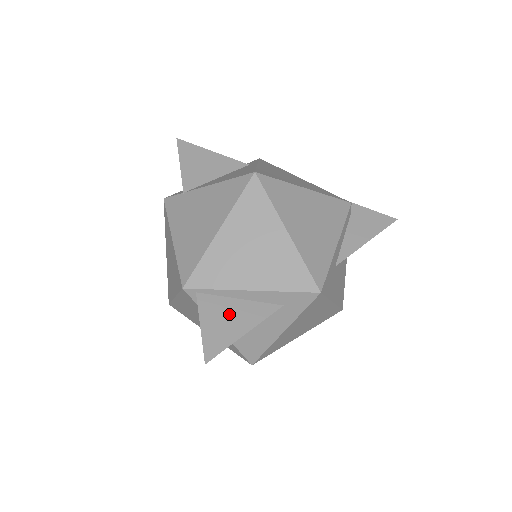
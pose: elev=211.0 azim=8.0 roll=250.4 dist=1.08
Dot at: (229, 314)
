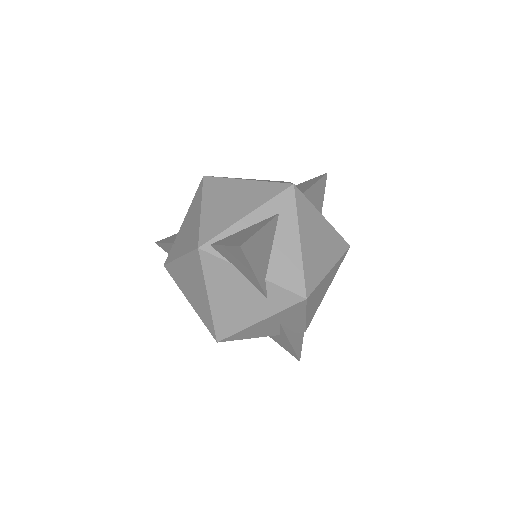
Dot at: (242, 234)
